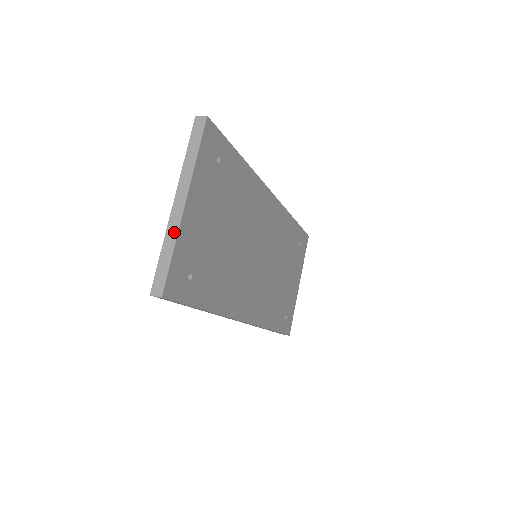
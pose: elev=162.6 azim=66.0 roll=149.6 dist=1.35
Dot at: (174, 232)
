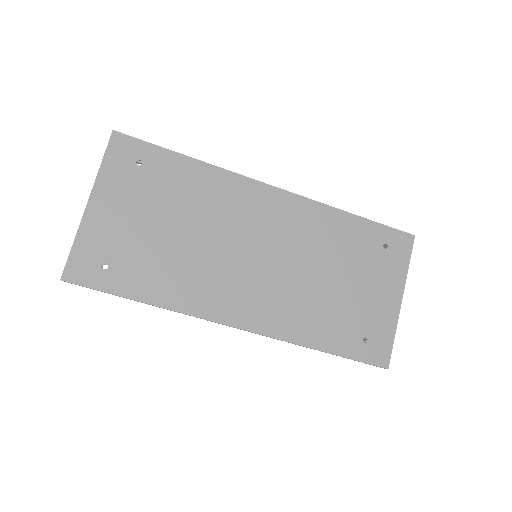
Dot at: (79, 227)
